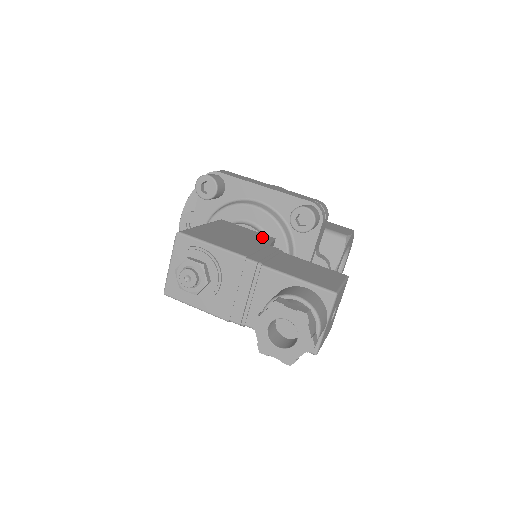
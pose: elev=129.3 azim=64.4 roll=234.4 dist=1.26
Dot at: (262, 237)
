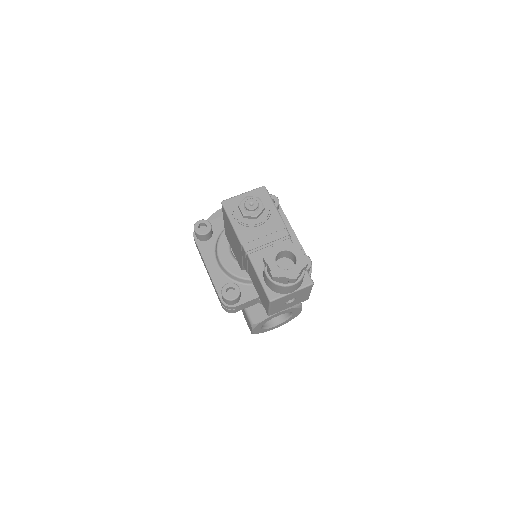
Dot at: occluded
